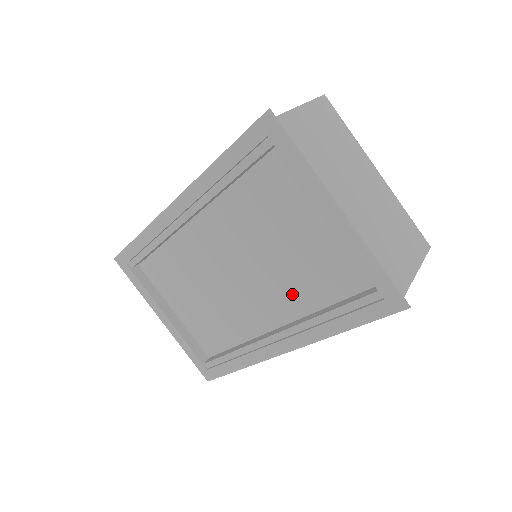
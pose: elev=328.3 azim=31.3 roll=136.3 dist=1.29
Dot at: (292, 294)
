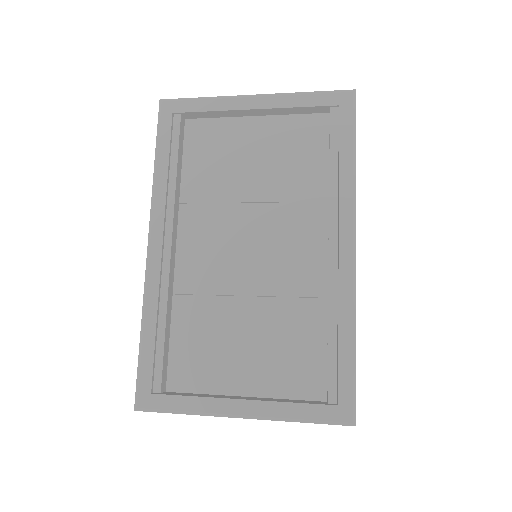
Dot at: (300, 203)
